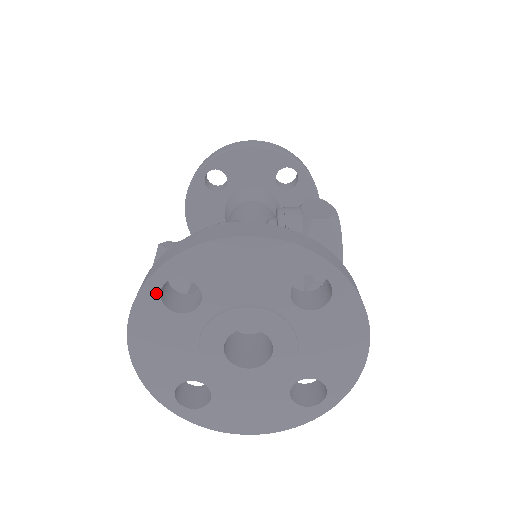
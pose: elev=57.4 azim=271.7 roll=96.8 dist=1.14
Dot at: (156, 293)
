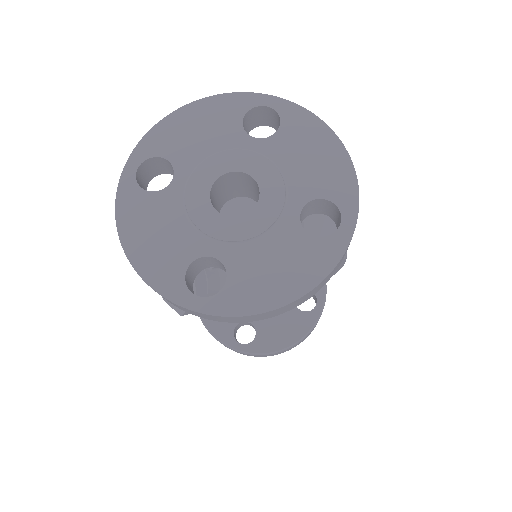
Dot at: (133, 181)
